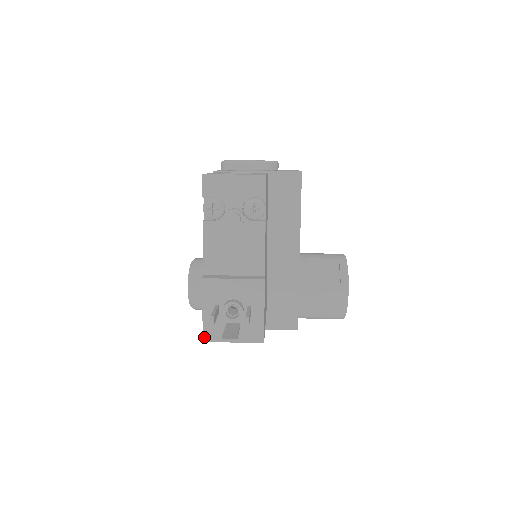
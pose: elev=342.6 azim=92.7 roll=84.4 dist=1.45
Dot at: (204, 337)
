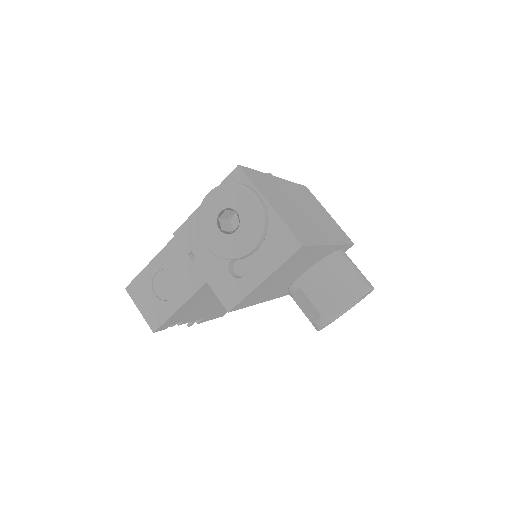
Dot at: occluded
